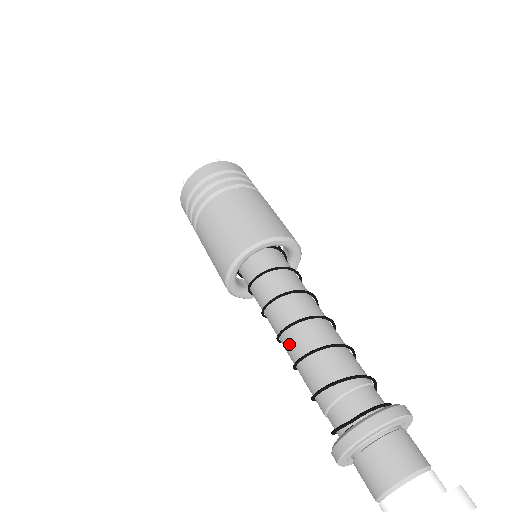
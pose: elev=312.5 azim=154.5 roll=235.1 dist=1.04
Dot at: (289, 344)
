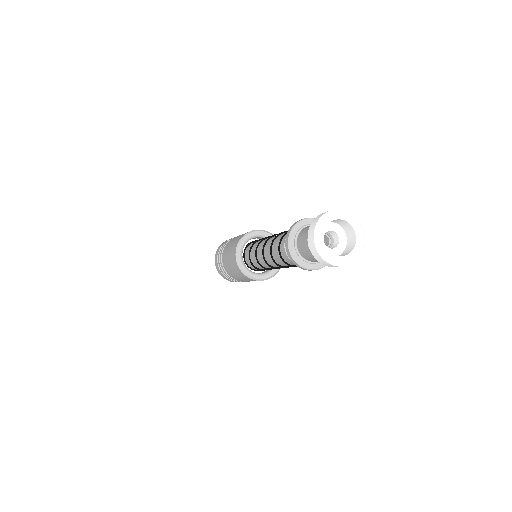
Dot at: (267, 248)
